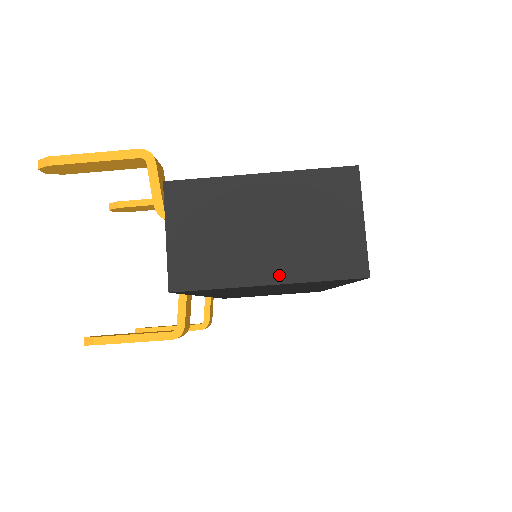
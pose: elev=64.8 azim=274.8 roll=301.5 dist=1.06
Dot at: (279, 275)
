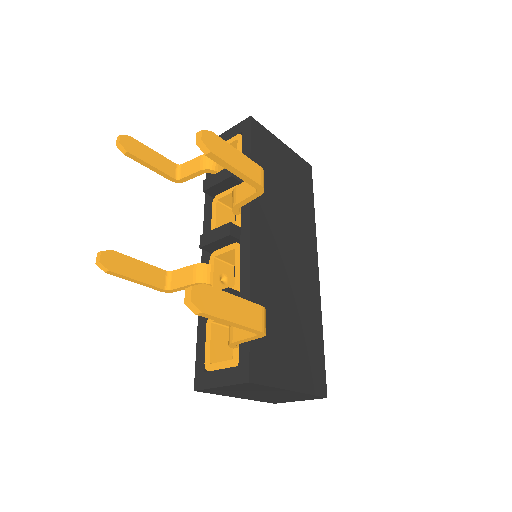
Dot at: (246, 398)
